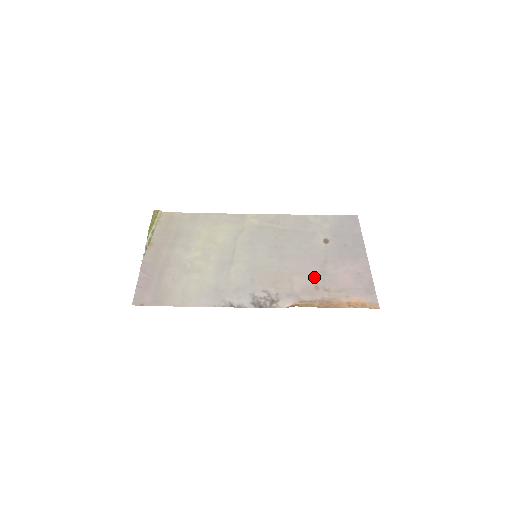
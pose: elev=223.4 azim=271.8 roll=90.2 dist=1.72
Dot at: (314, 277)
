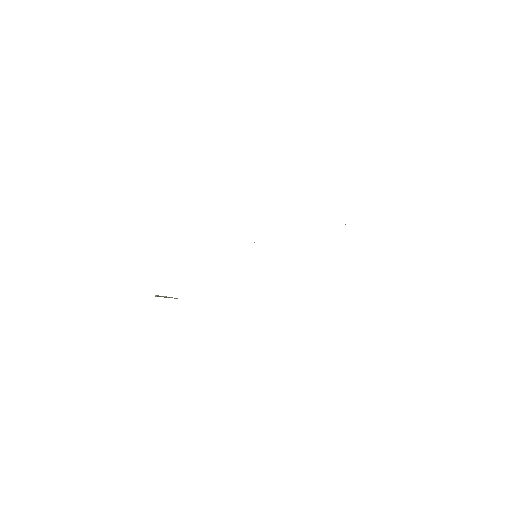
Dot at: occluded
